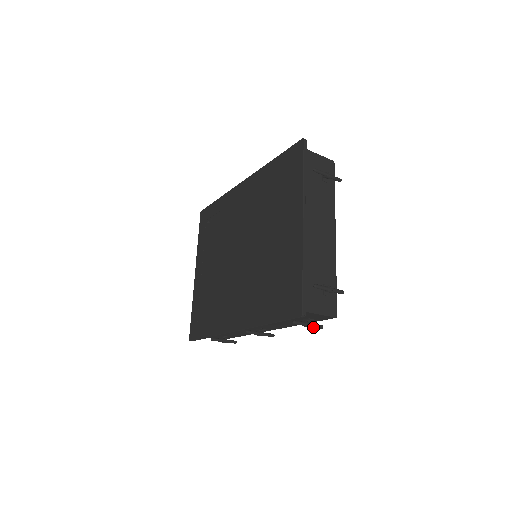
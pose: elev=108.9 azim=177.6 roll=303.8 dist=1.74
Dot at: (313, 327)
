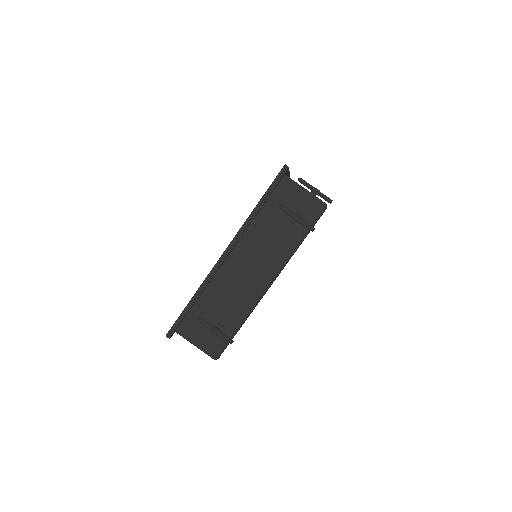
Dot at: occluded
